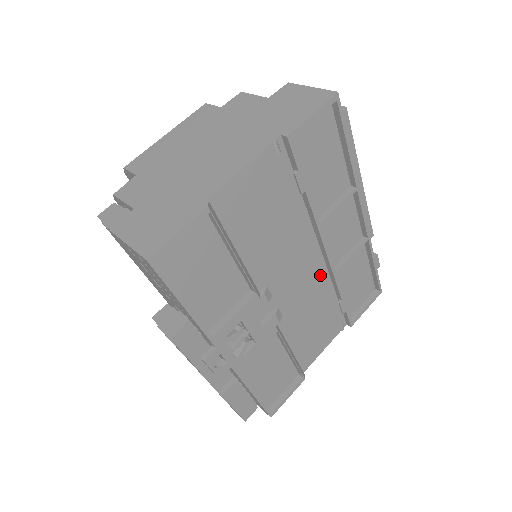
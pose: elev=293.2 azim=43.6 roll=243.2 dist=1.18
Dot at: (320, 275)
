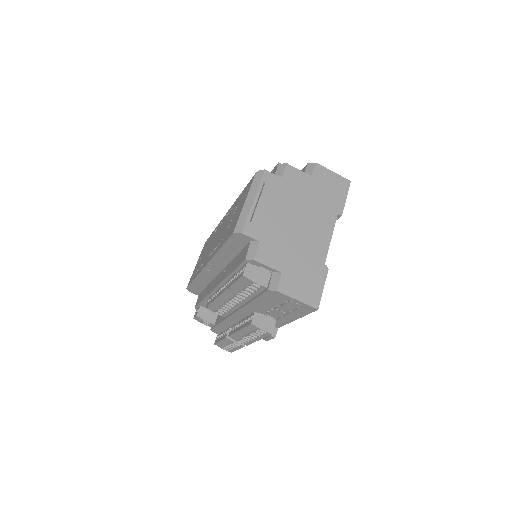
Dot at: occluded
